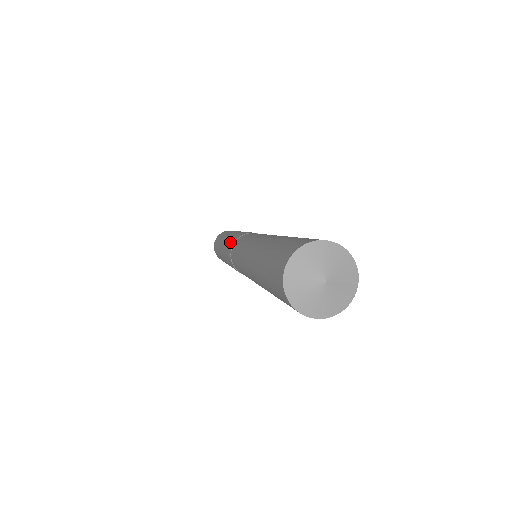
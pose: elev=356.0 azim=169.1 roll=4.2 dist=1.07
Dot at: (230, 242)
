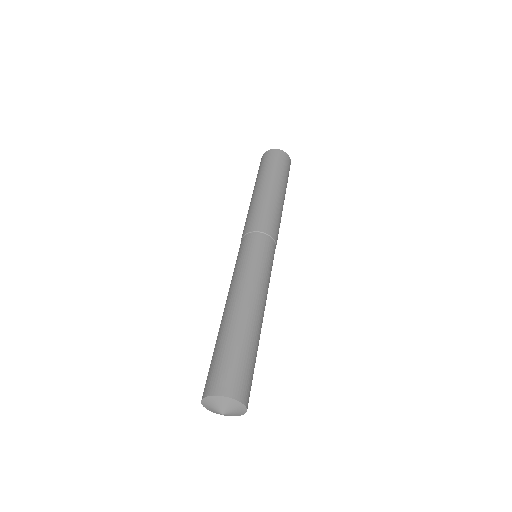
Dot at: occluded
